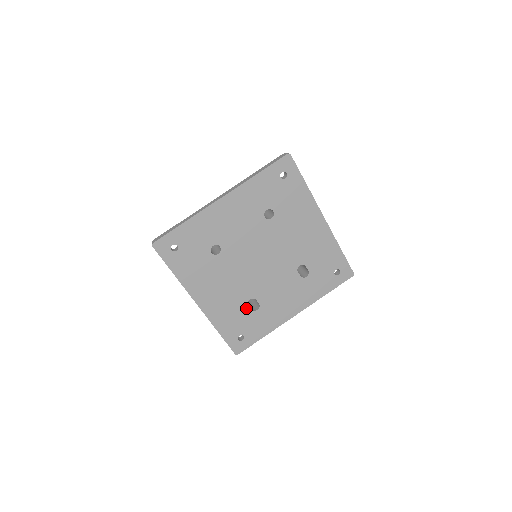
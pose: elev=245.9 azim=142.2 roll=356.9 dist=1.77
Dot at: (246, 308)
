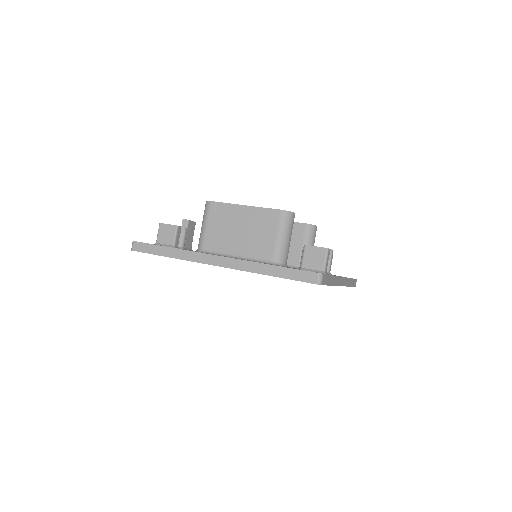
Dot at: occluded
